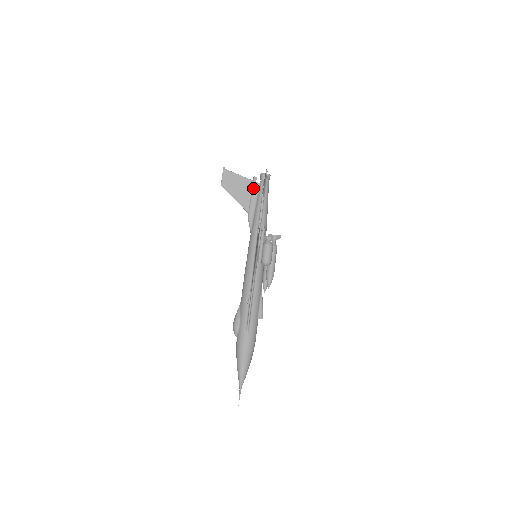
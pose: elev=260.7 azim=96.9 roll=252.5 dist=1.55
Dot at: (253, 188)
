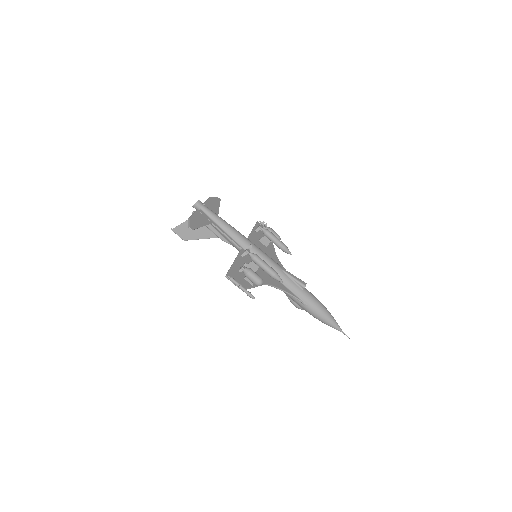
Dot at: occluded
